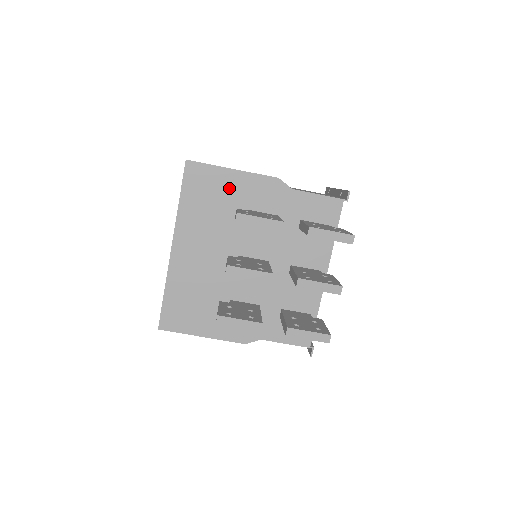
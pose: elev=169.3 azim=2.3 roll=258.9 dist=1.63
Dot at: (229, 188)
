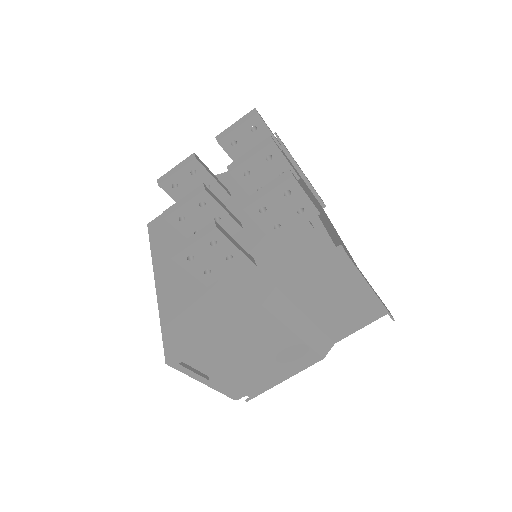
Dot at: occluded
